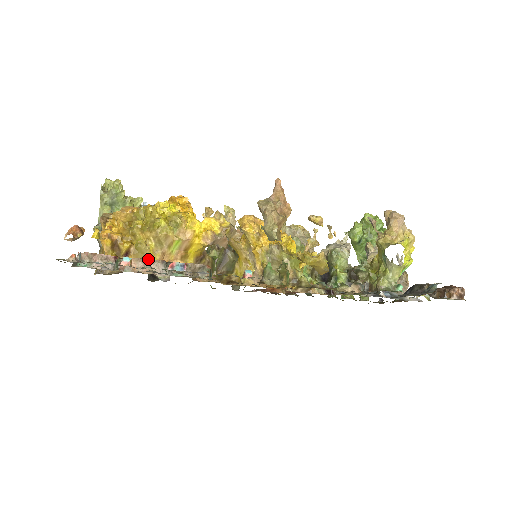
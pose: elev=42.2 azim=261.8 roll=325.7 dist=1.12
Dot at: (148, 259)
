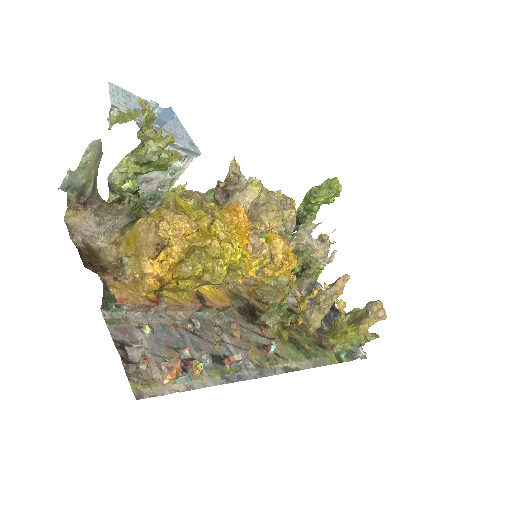
Dot at: (189, 306)
